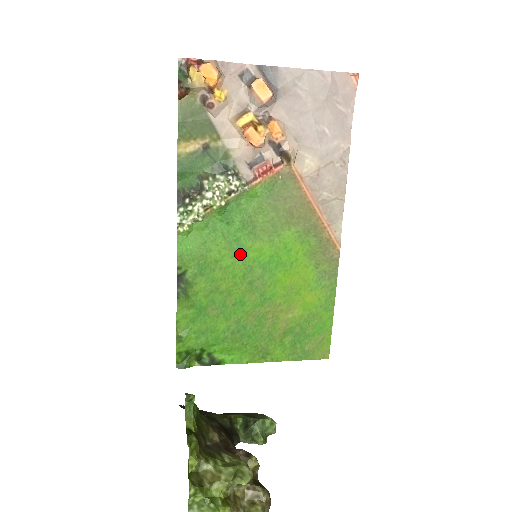
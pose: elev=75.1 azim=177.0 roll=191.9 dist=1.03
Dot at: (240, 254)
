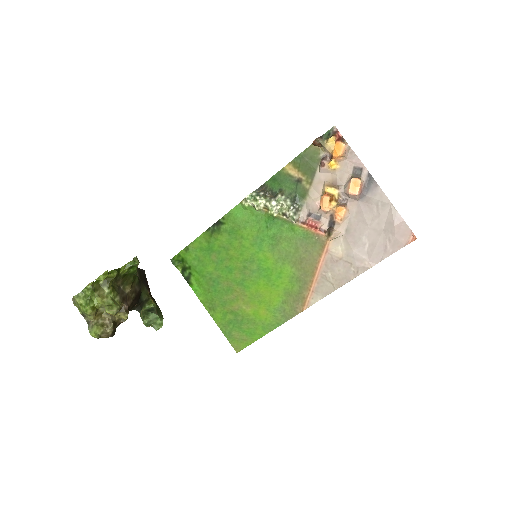
Dot at: (256, 248)
